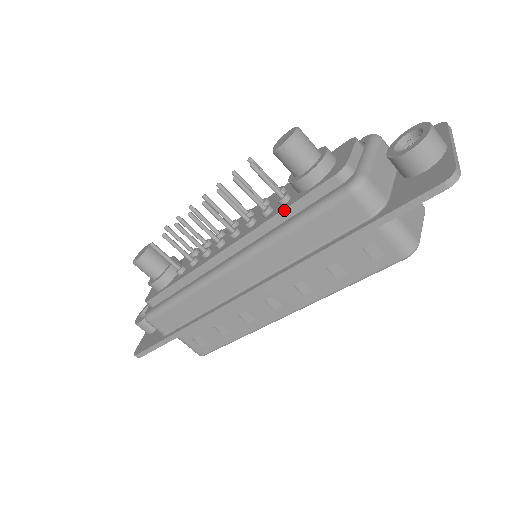
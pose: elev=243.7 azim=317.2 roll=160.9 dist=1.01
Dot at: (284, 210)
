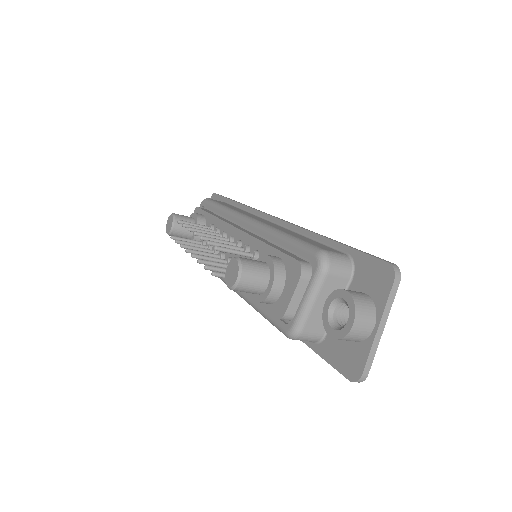
Dot at: (251, 297)
